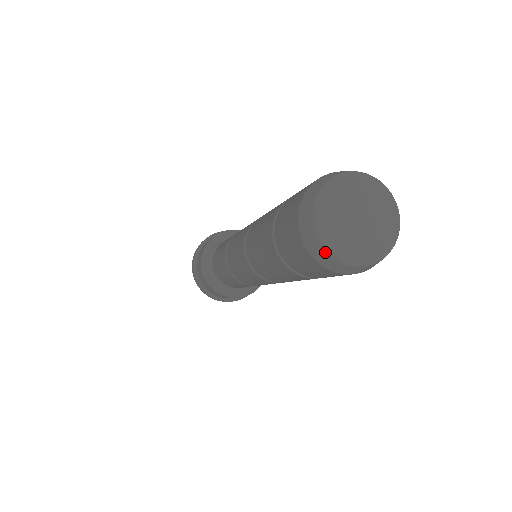
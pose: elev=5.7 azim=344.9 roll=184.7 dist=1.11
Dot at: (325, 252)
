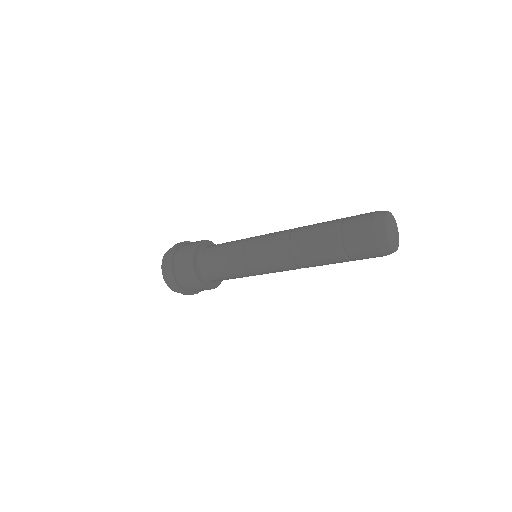
Dot at: (389, 247)
